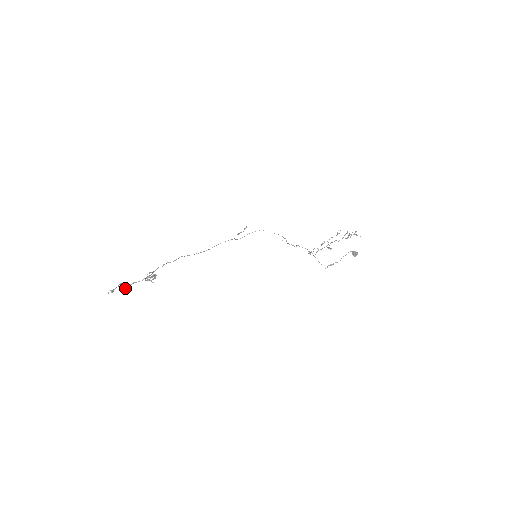
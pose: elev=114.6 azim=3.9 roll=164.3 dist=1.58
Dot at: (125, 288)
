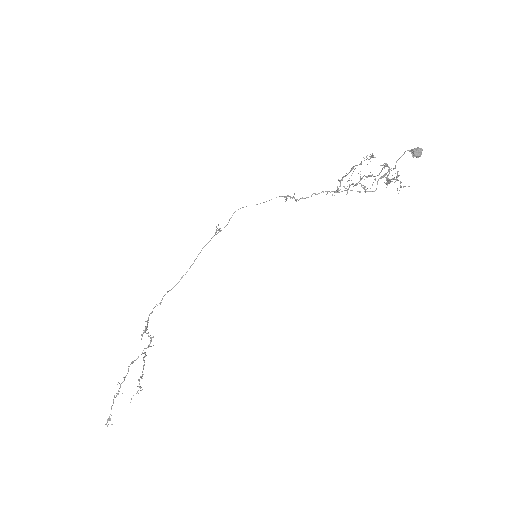
Dot at: (128, 369)
